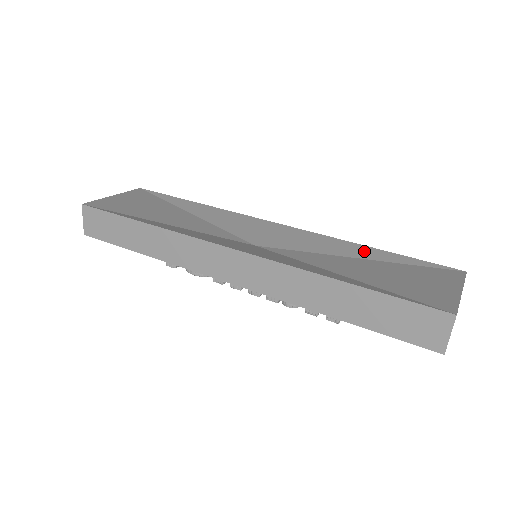
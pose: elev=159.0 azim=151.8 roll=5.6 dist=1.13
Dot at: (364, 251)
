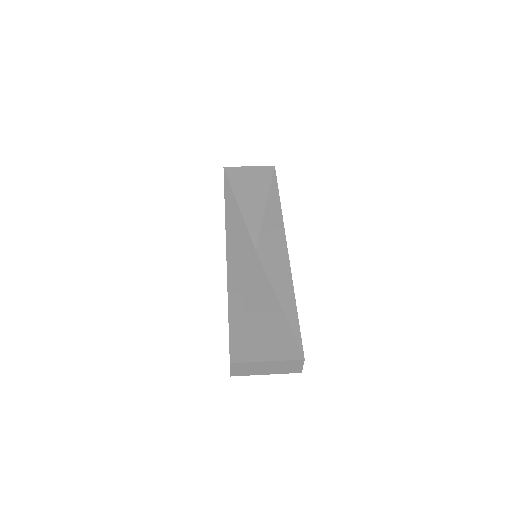
Dot at: (288, 299)
